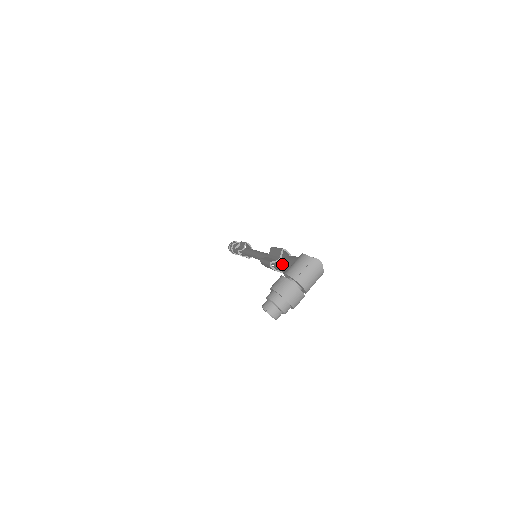
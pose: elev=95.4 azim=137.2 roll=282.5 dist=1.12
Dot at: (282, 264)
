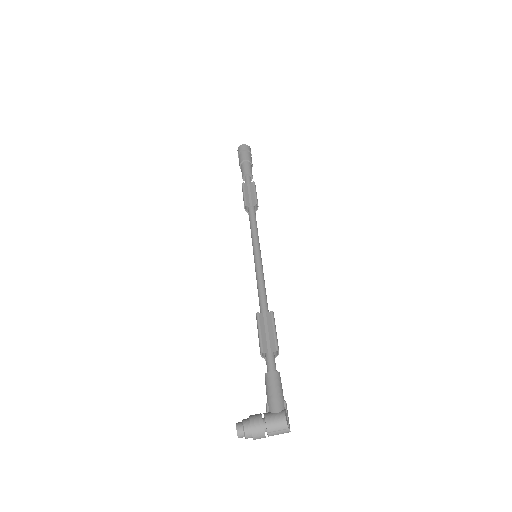
Dot at: (269, 379)
